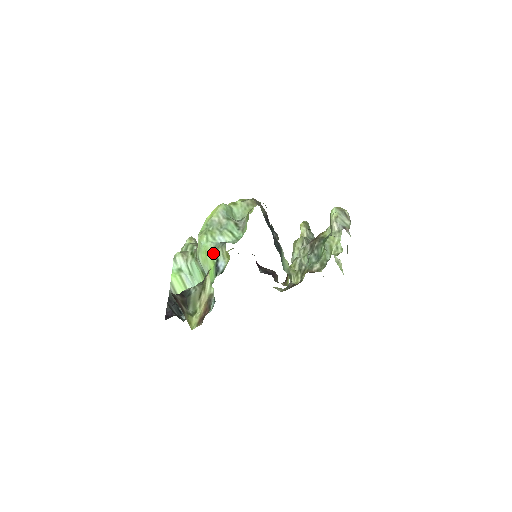
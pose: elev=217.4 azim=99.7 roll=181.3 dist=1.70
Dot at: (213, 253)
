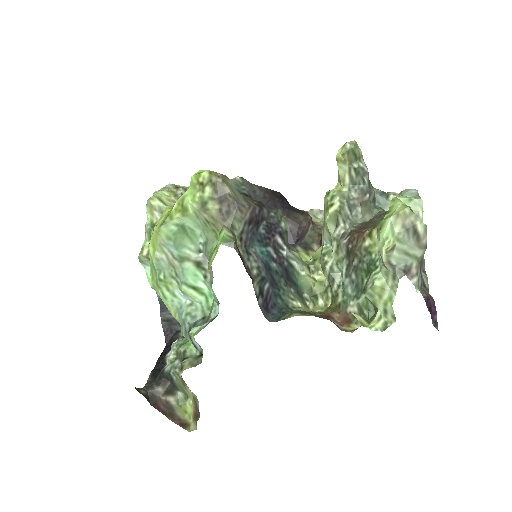
Dot at: (180, 324)
